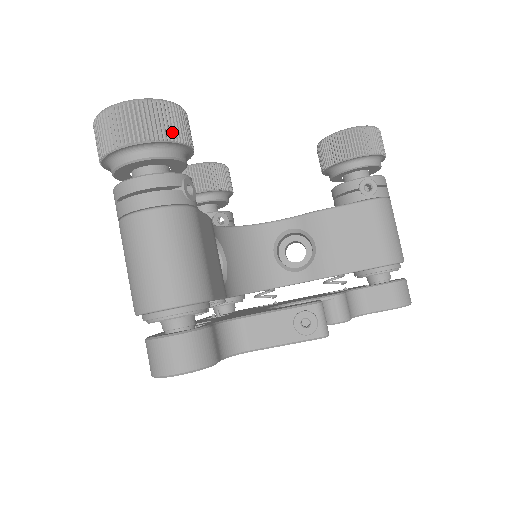
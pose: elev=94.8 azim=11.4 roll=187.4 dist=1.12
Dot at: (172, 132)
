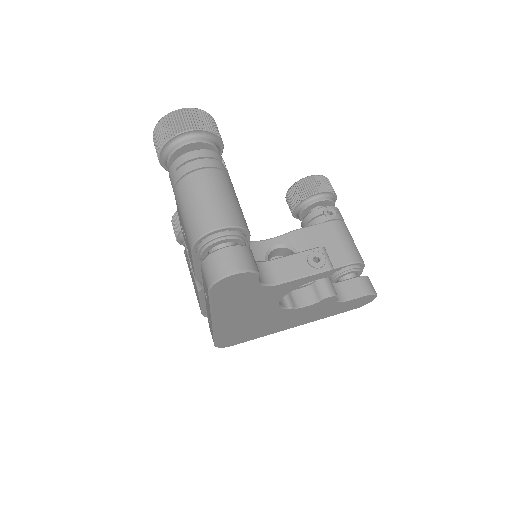
Dot at: (214, 129)
